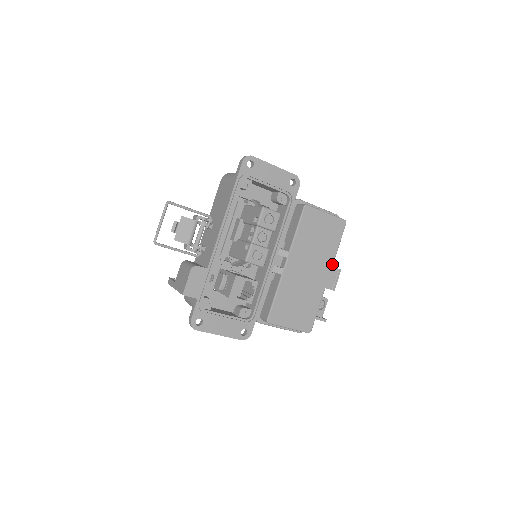
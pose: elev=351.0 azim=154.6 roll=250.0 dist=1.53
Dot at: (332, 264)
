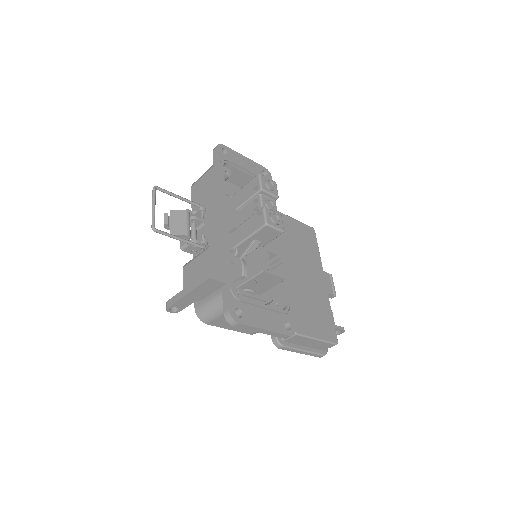
Dot at: (322, 269)
